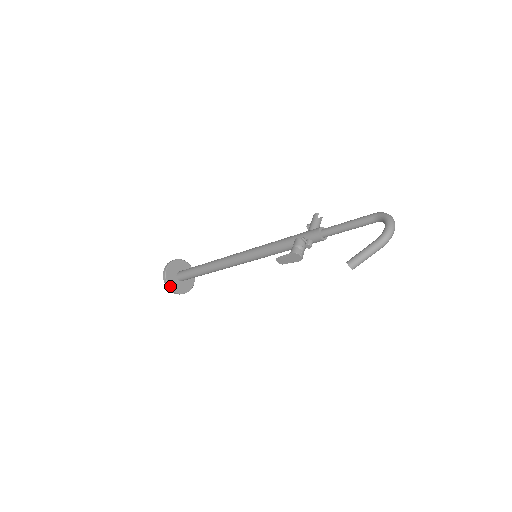
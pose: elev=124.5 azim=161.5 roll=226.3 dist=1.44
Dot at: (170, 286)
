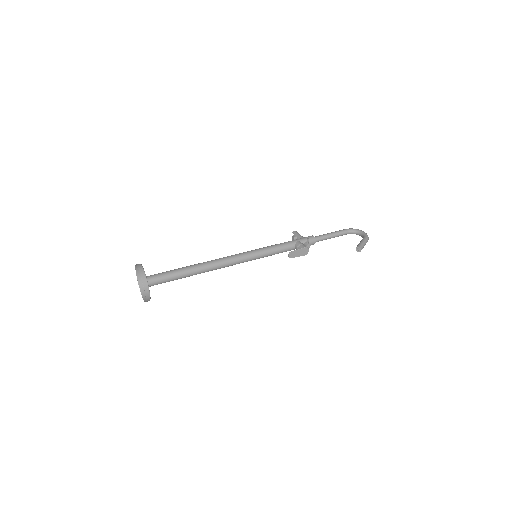
Dot at: (148, 286)
